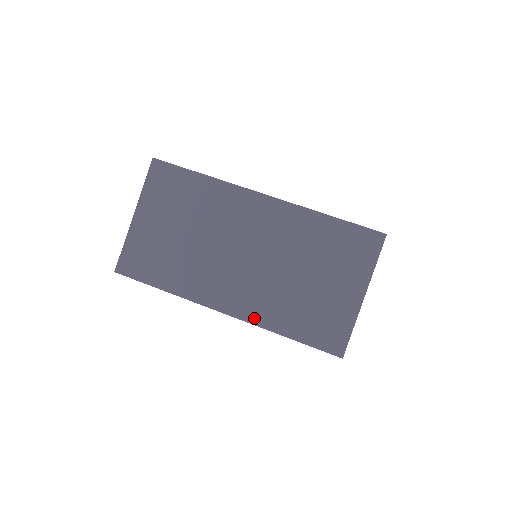
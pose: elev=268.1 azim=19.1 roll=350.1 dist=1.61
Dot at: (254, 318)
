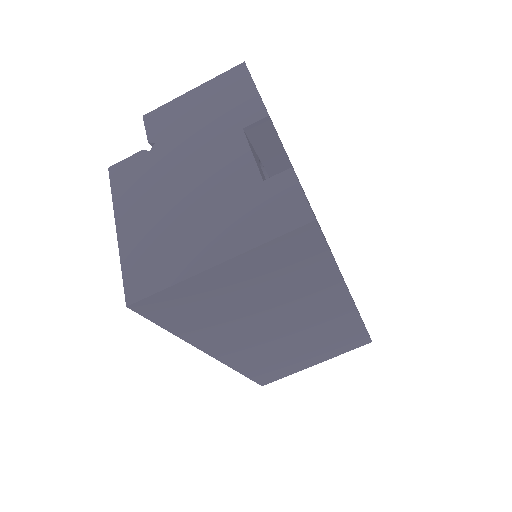
Dot at: (234, 363)
